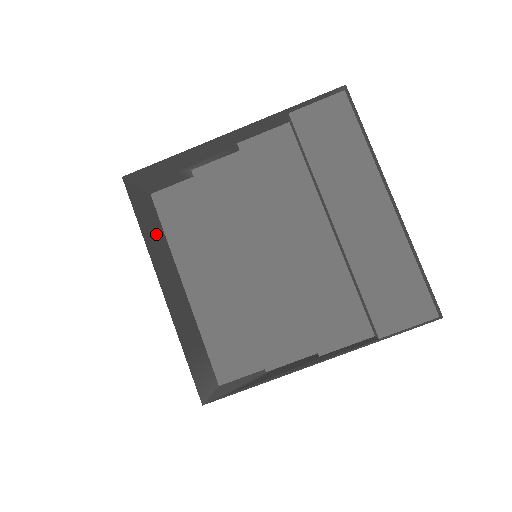
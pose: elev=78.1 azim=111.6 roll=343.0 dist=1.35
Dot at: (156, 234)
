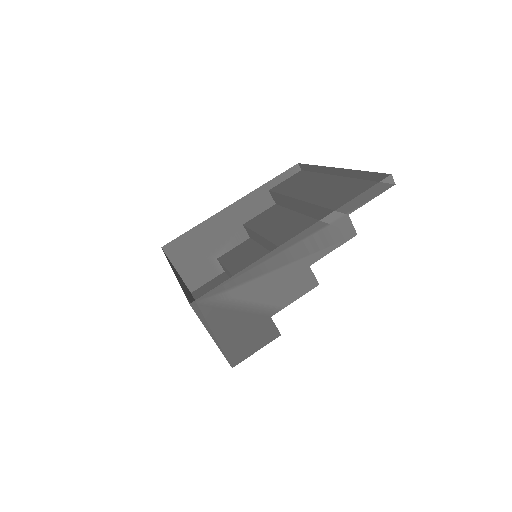
Dot at: (185, 286)
